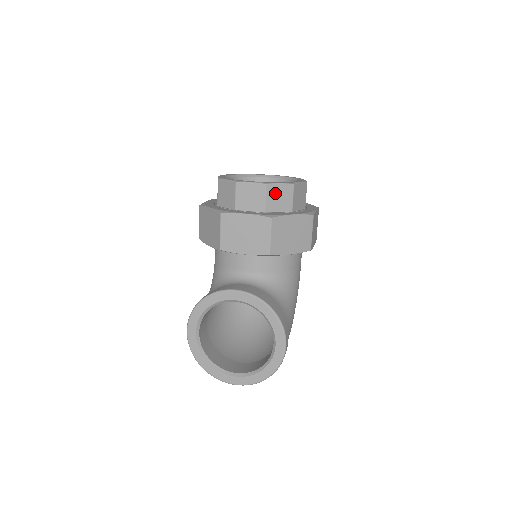
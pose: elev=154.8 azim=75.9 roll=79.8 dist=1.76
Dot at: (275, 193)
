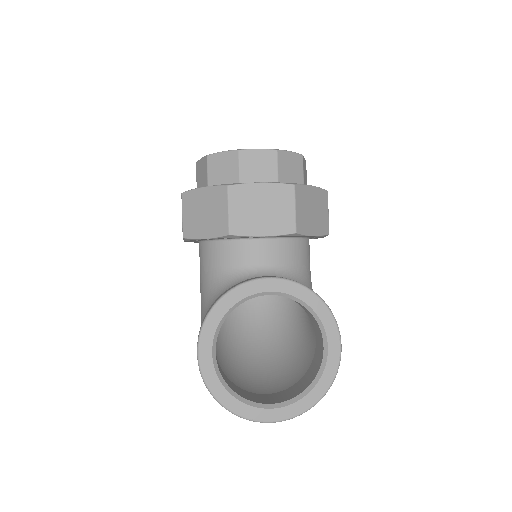
Dot at: (286, 162)
